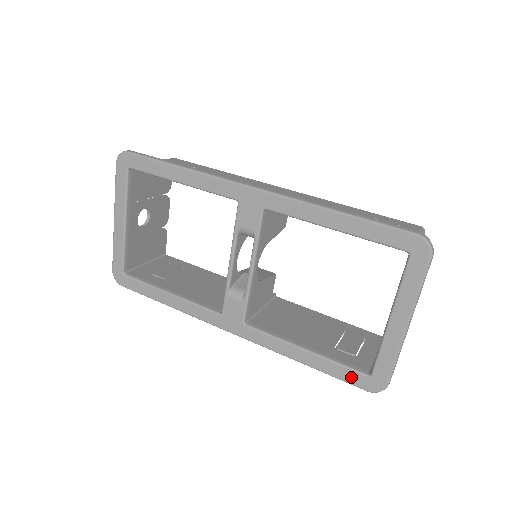
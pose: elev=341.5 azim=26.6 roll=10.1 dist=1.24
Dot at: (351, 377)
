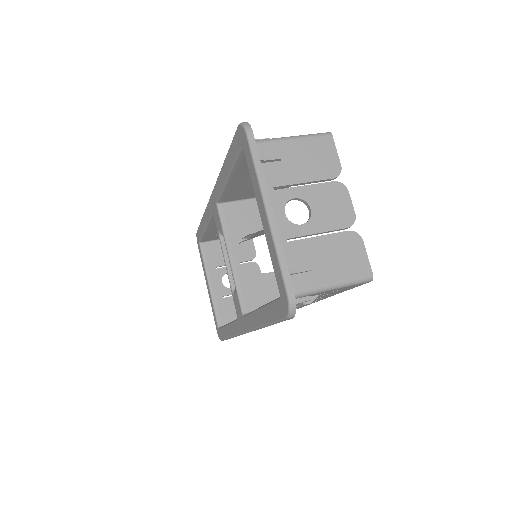
Dot at: (276, 311)
